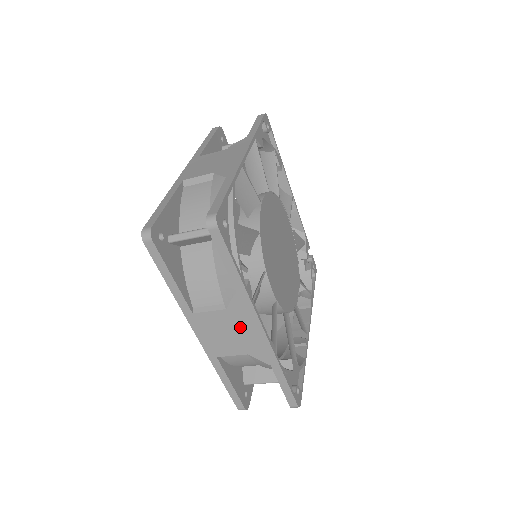
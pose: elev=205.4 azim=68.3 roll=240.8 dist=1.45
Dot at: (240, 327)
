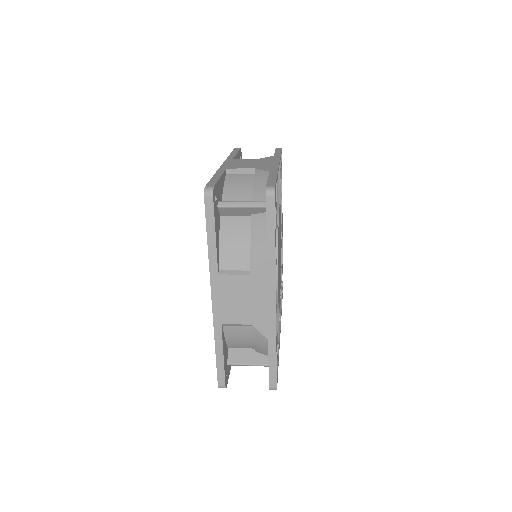
Dot at: (256, 295)
